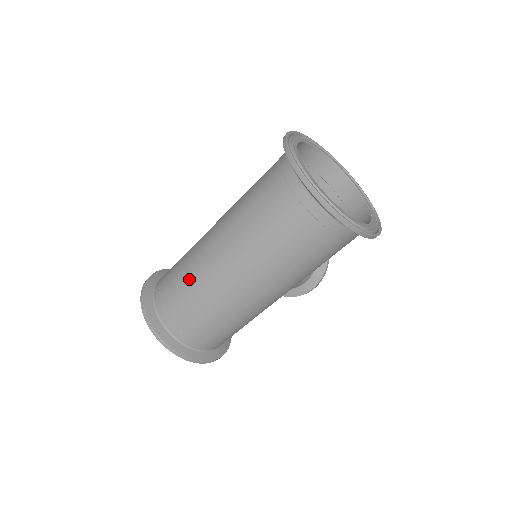
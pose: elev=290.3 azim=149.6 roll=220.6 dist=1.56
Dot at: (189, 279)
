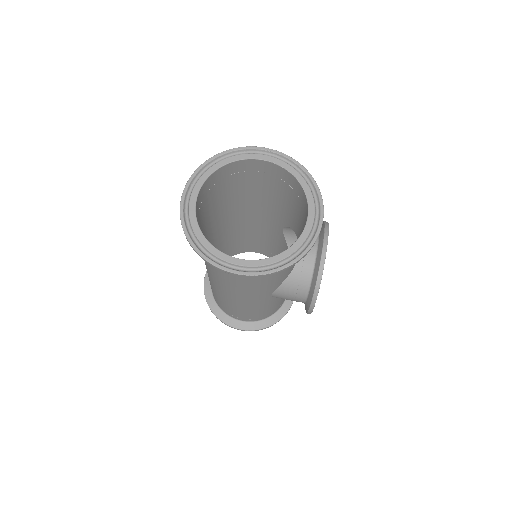
Dot at: occluded
